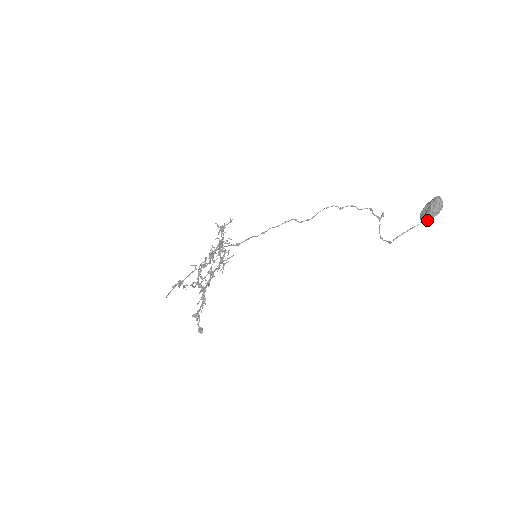
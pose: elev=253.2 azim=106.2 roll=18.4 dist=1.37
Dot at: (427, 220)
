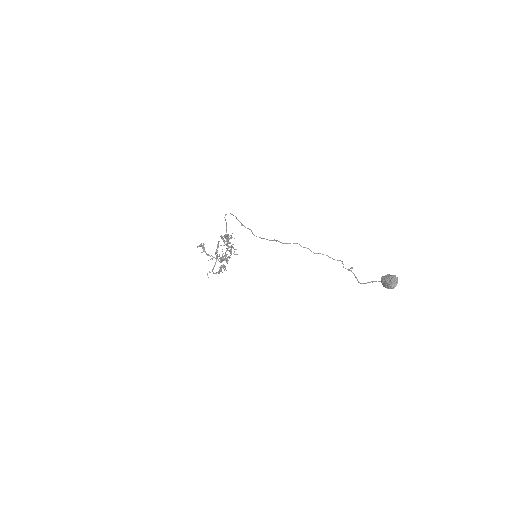
Dot at: occluded
